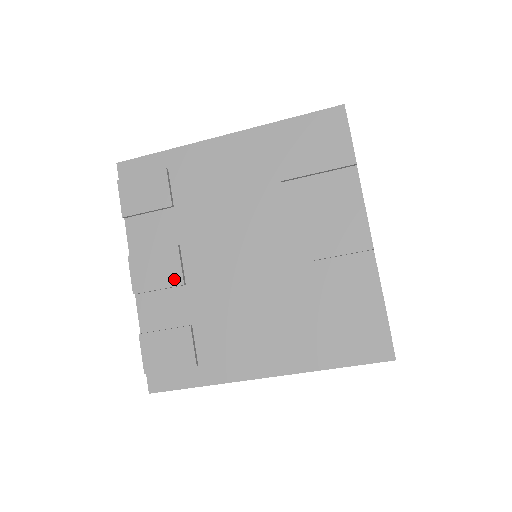
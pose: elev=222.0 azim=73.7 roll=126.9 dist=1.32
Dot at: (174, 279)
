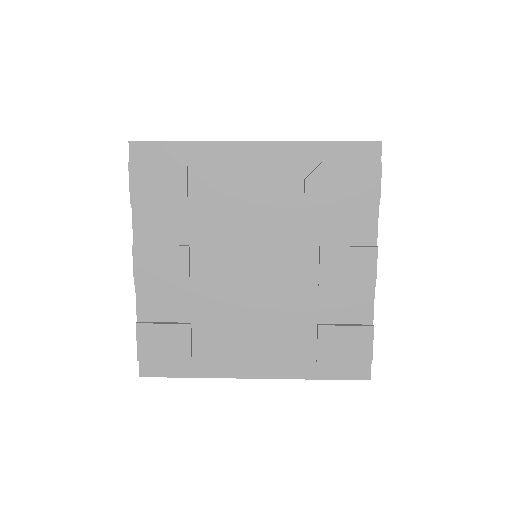
Dot at: (180, 278)
